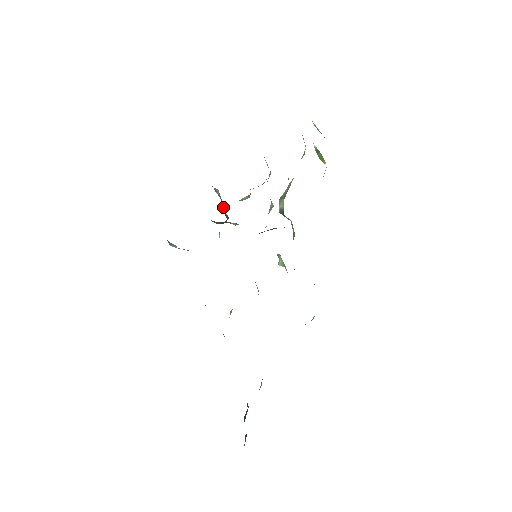
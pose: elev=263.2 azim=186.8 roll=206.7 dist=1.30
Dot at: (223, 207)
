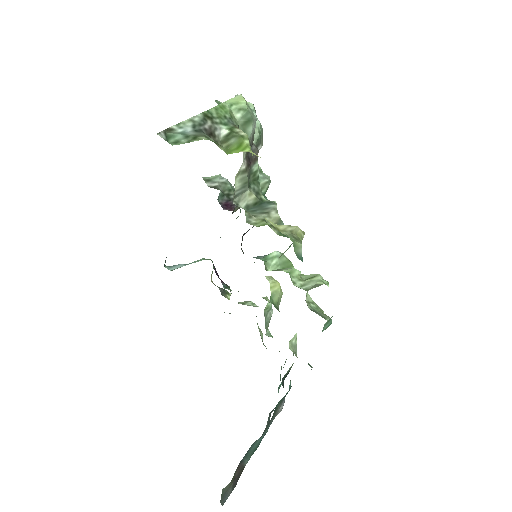
Dot at: (225, 196)
